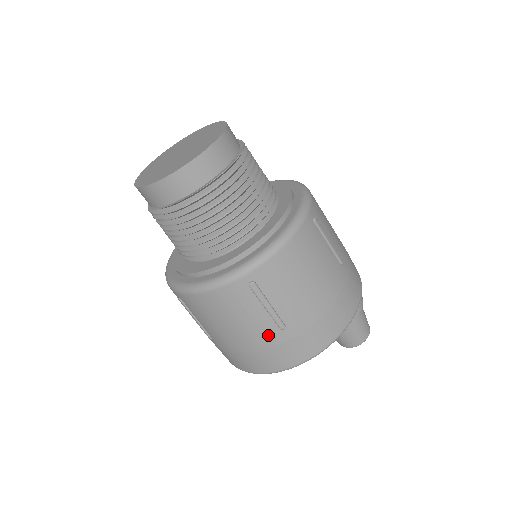
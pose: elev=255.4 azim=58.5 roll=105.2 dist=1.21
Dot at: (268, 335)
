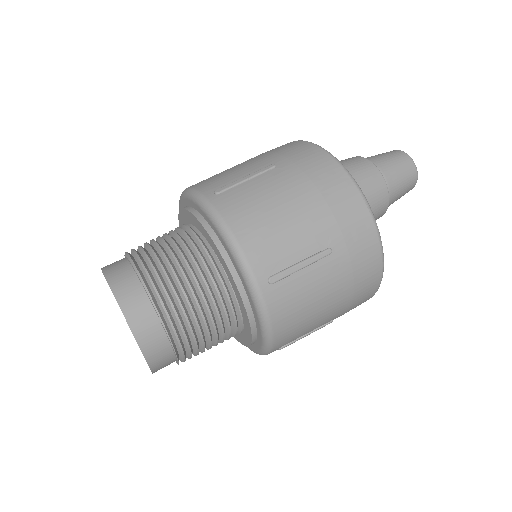
Dot at: occluded
